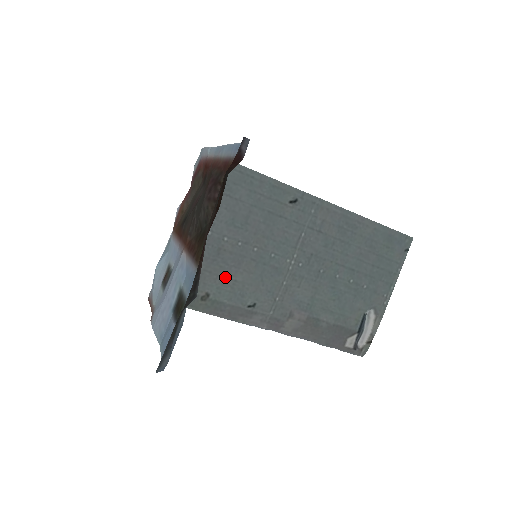
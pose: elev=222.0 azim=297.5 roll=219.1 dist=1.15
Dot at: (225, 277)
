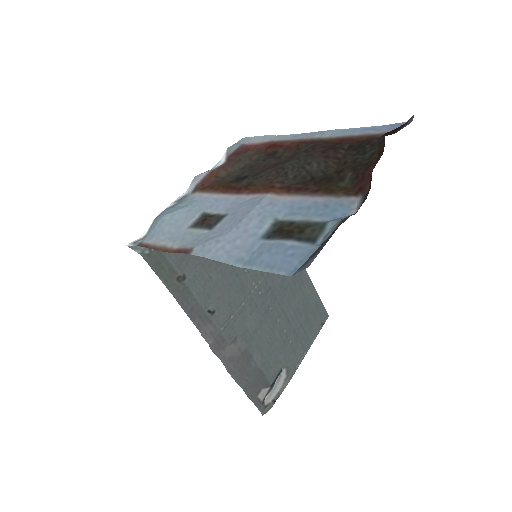
Dot at: (205, 268)
